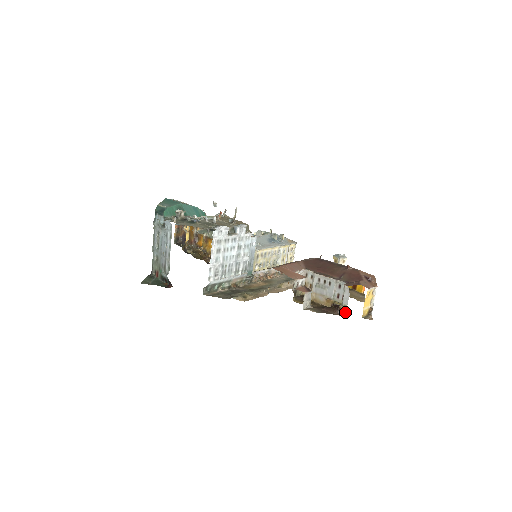
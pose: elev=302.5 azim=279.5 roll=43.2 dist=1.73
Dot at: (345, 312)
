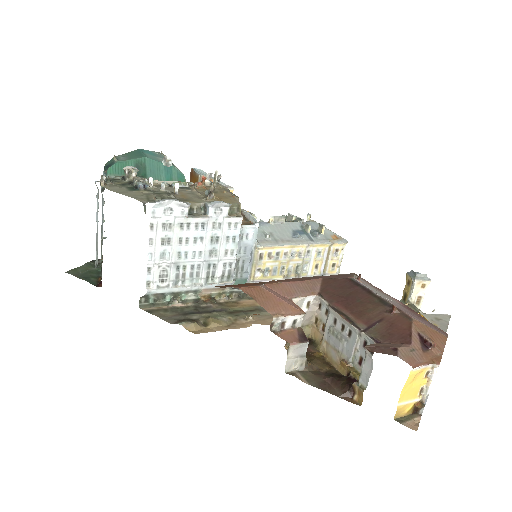
Dot at: (361, 399)
